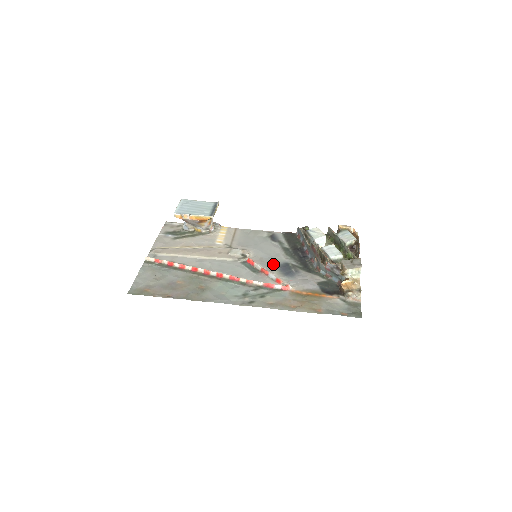
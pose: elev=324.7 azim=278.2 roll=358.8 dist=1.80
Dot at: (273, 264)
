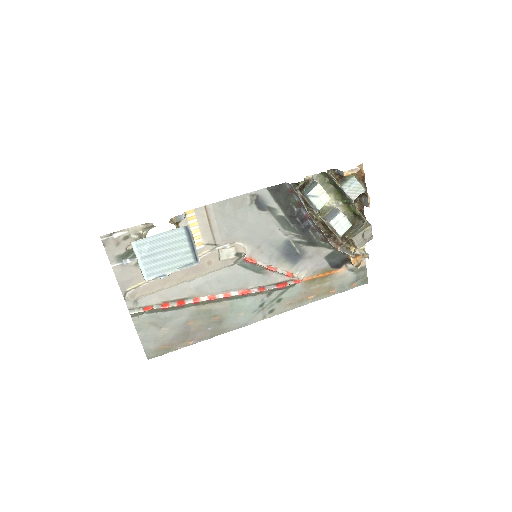
Dot at: (275, 251)
